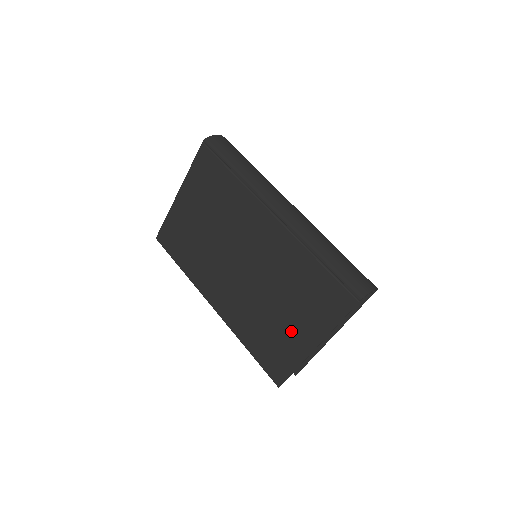
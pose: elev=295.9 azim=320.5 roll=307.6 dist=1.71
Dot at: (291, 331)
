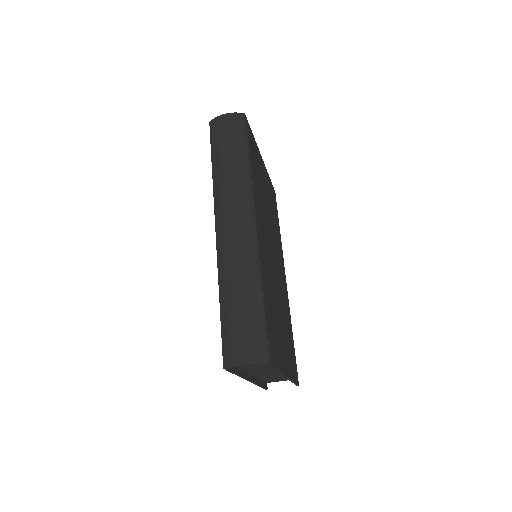
Dot at: occluded
